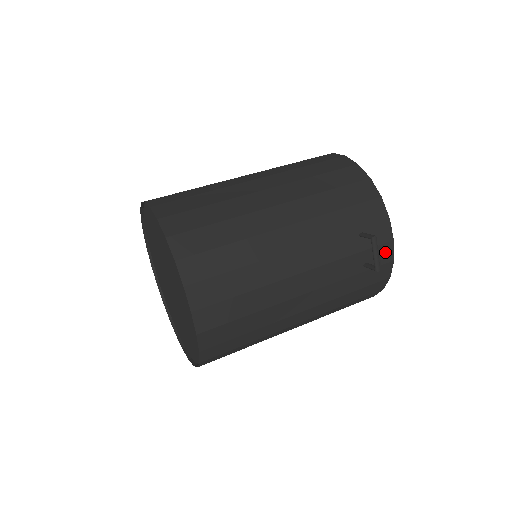
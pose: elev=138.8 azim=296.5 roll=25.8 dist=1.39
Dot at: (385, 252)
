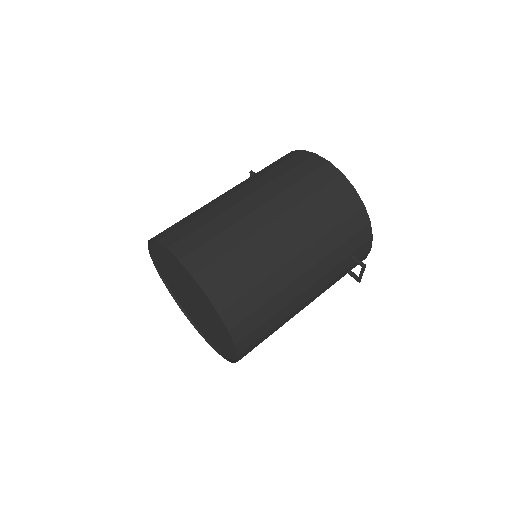
Dot at: (363, 258)
